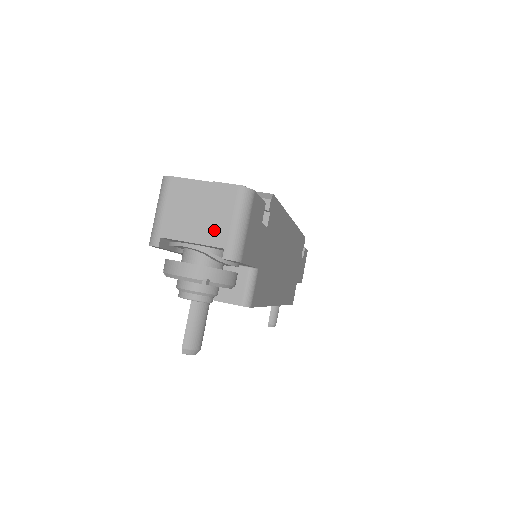
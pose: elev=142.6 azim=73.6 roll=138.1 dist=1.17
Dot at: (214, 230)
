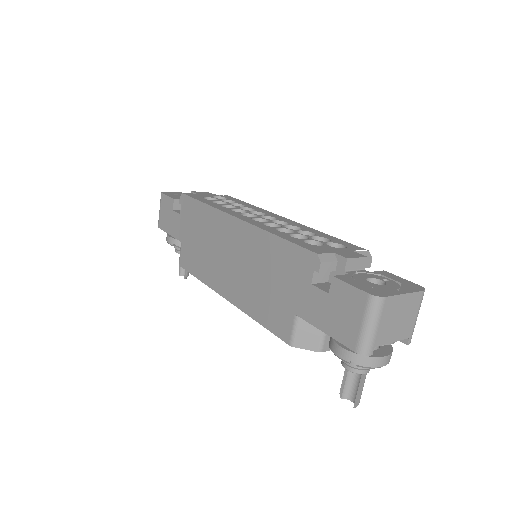
Dot at: (406, 328)
